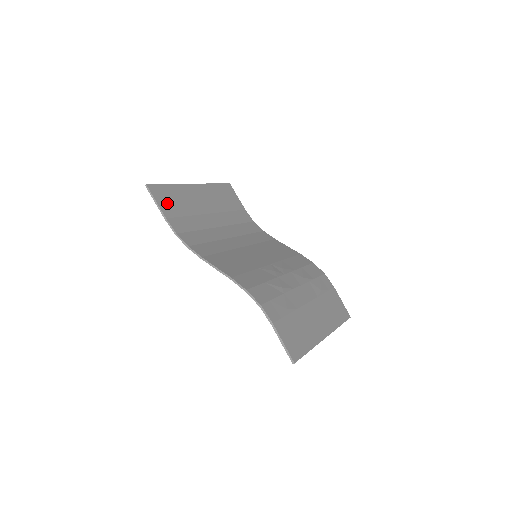
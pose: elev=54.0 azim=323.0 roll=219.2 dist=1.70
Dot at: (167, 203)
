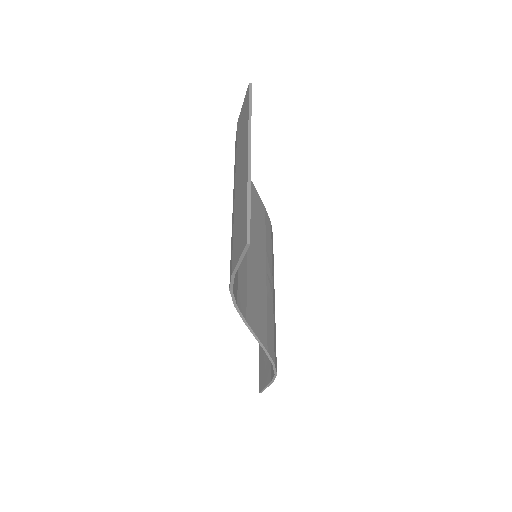
Dot at: occluded
